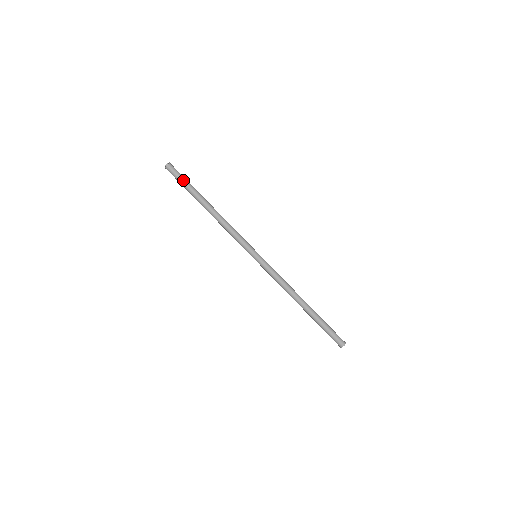
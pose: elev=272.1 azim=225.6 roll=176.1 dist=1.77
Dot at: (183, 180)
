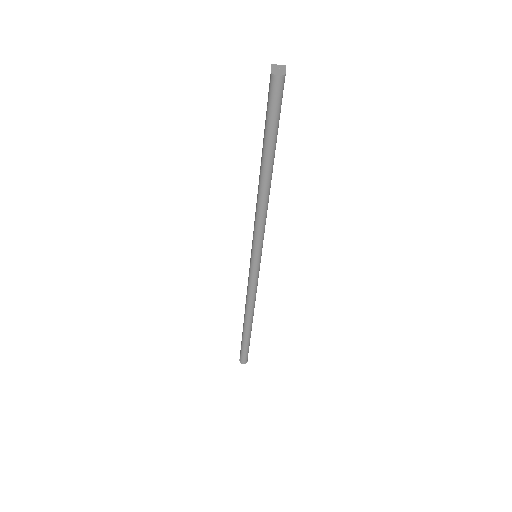
Dot at: (274, 120)
